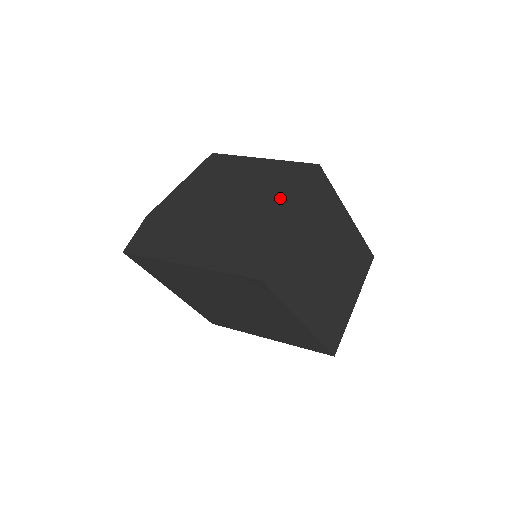
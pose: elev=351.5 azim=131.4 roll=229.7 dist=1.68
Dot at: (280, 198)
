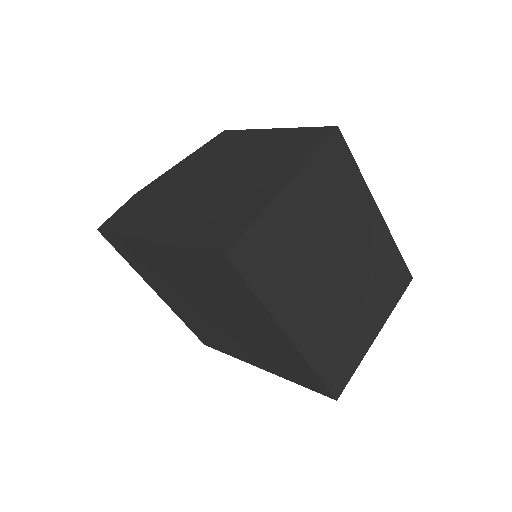
Dot at: (279, 164)
